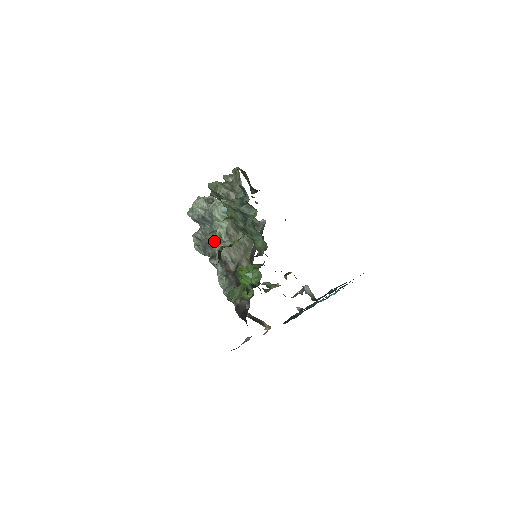
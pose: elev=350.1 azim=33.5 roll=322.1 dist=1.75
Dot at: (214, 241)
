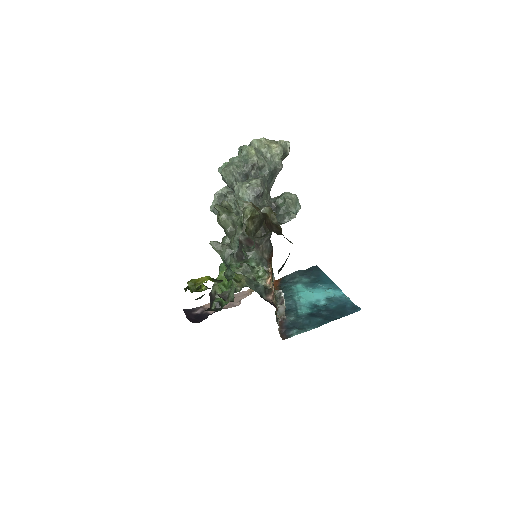
Dot at: occluded
